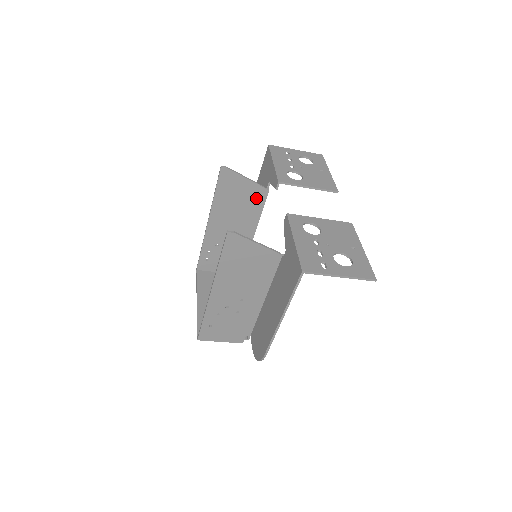
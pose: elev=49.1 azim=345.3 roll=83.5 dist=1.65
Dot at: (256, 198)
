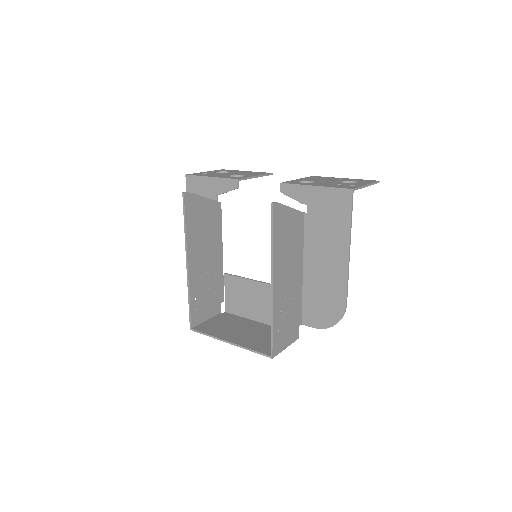
Dot at: (215, 216)
